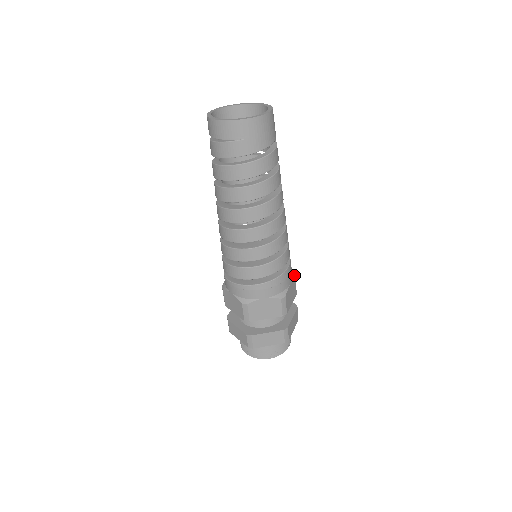
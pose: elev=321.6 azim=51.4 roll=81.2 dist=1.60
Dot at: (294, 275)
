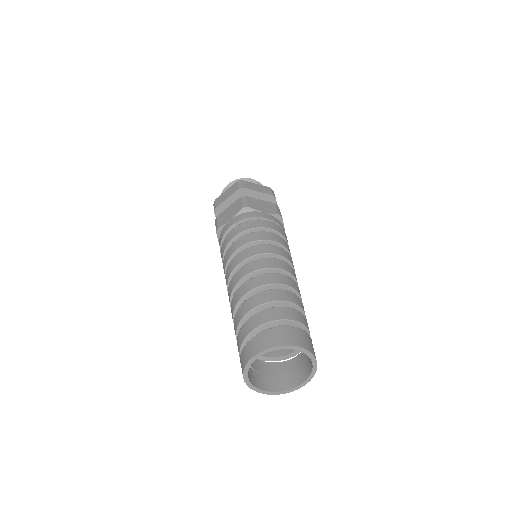
Dot at: occluded
